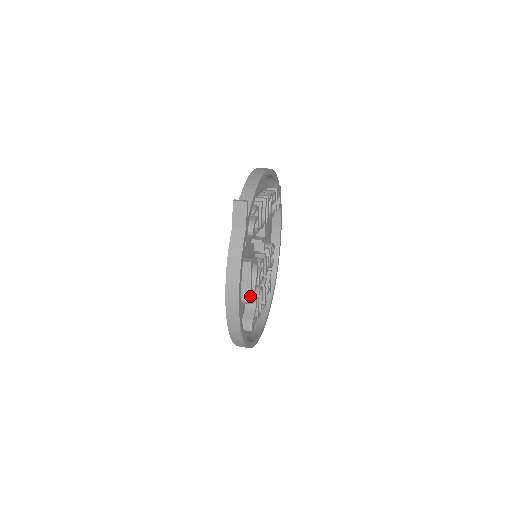
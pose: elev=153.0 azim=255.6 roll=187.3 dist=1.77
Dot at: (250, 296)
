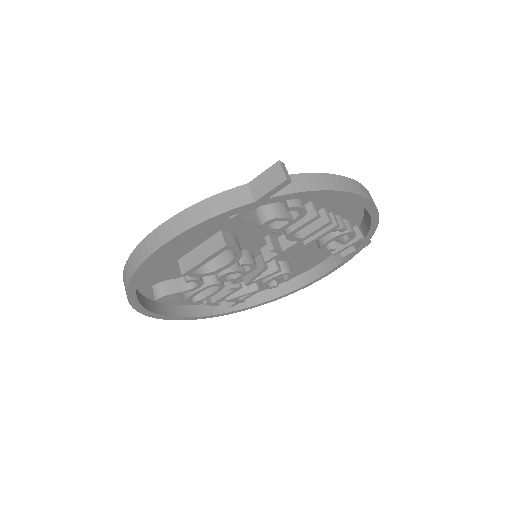
Dot at: (188, 271)
